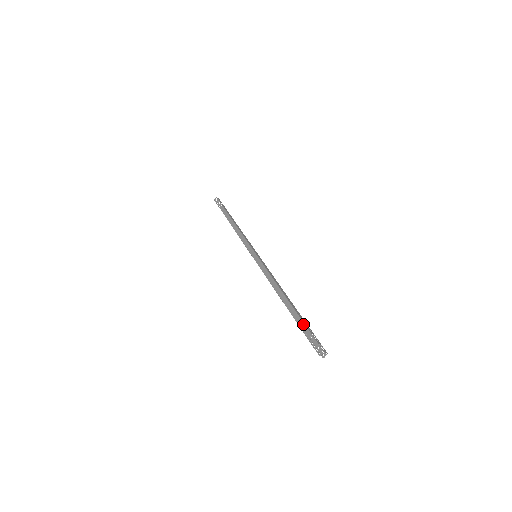
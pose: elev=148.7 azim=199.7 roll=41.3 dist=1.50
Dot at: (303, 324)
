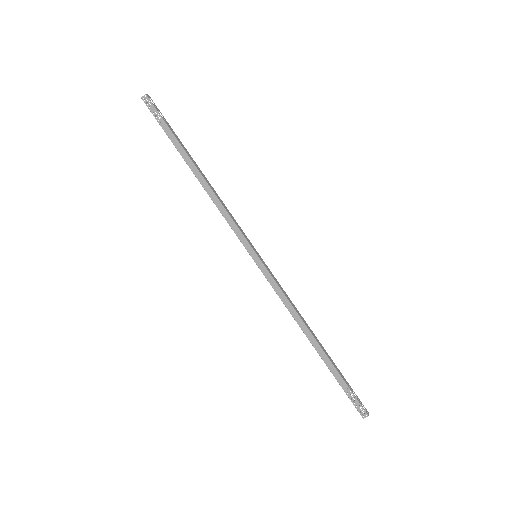
Dot at: (342, 380)
